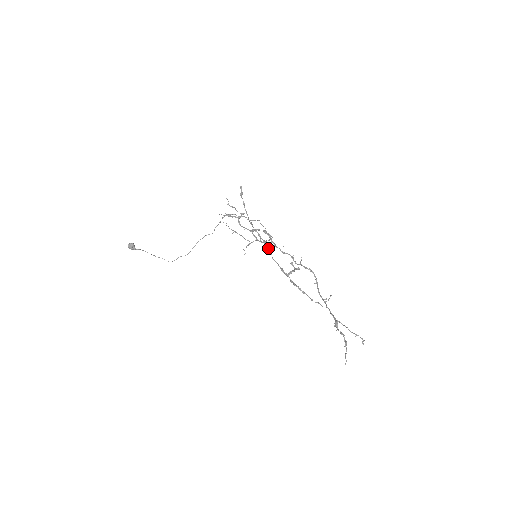
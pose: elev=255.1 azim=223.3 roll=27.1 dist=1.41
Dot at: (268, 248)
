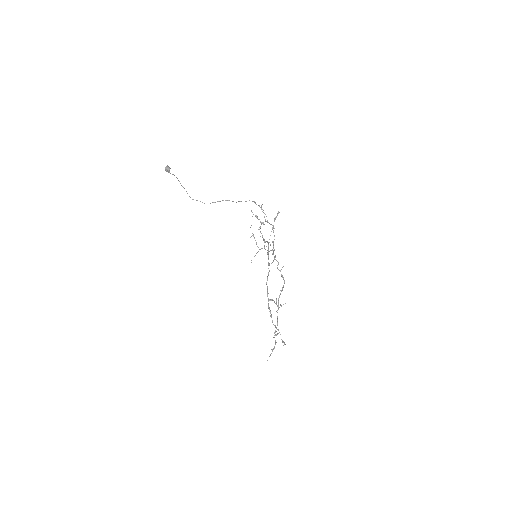
Dot at: (268, 273)
